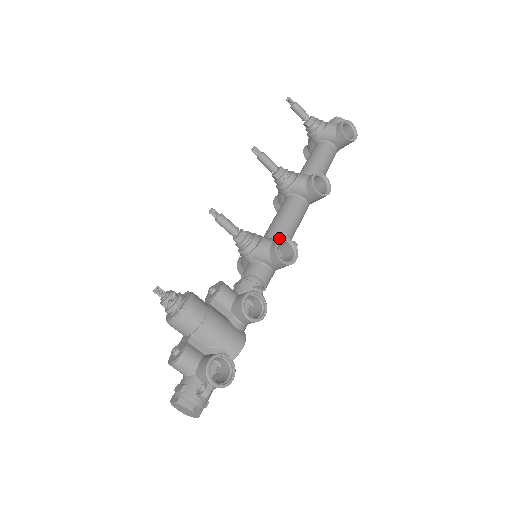
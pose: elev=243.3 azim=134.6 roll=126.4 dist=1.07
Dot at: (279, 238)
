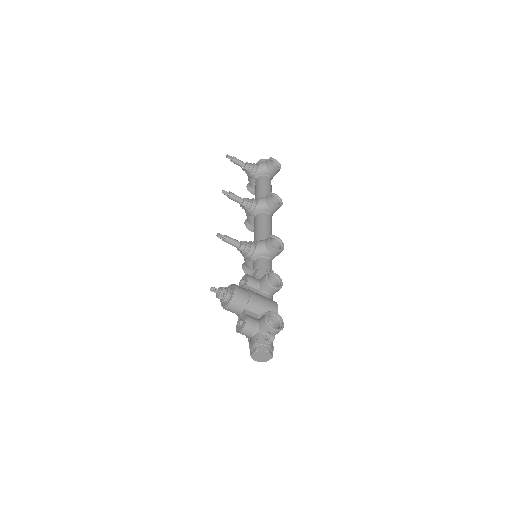
Dot at: (268, 237)
